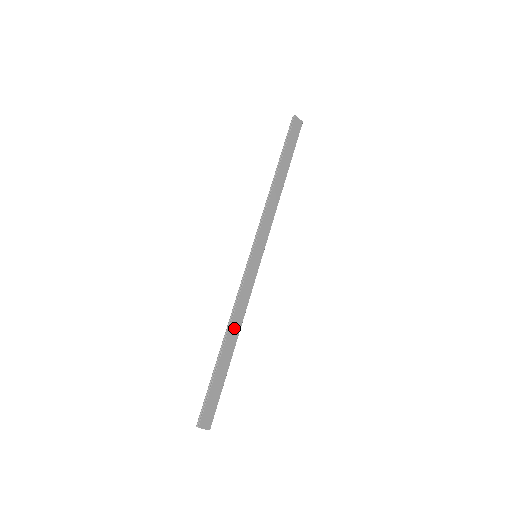
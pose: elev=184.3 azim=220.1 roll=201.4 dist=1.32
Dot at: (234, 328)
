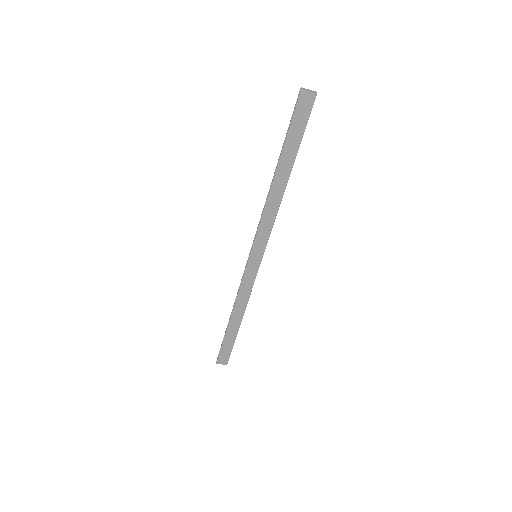
Dot at: (238, 310)
